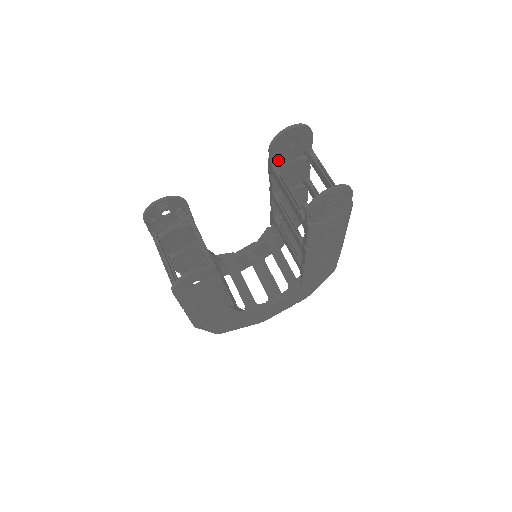
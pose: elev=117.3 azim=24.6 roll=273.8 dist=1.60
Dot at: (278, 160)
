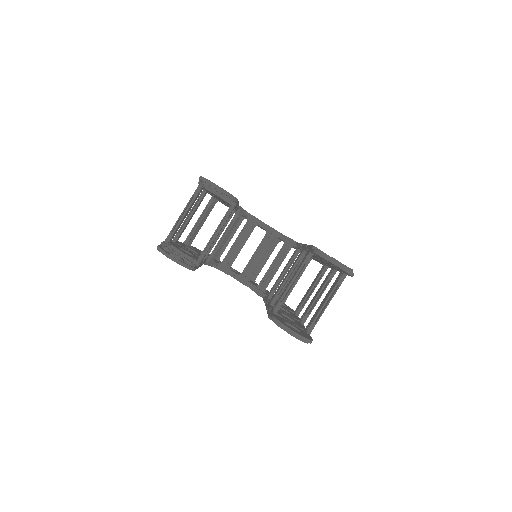
Dot at: occluded
